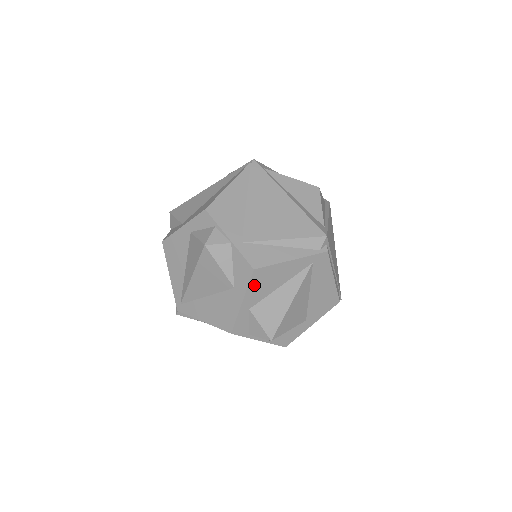
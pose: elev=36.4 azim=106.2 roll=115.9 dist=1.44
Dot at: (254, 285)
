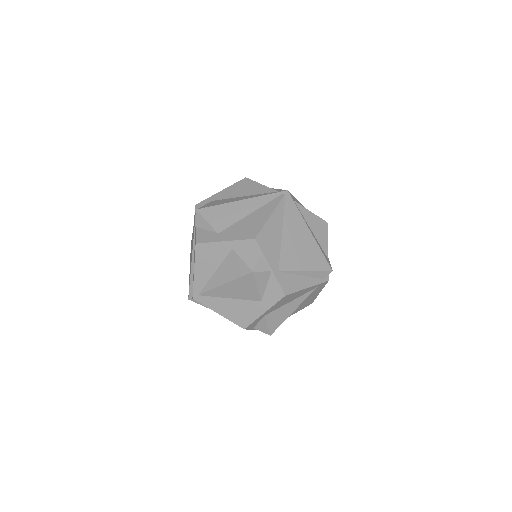
Dot at: (278, 303)
